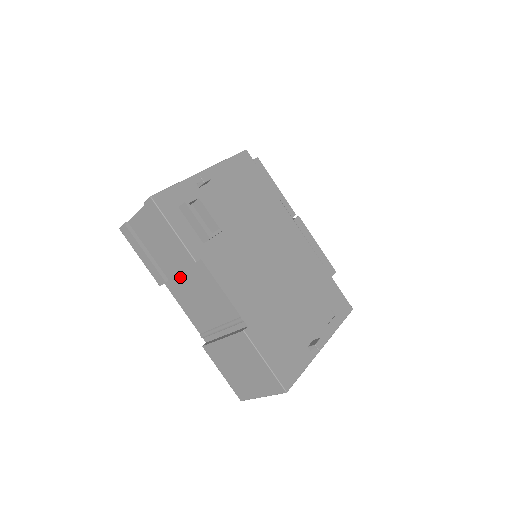
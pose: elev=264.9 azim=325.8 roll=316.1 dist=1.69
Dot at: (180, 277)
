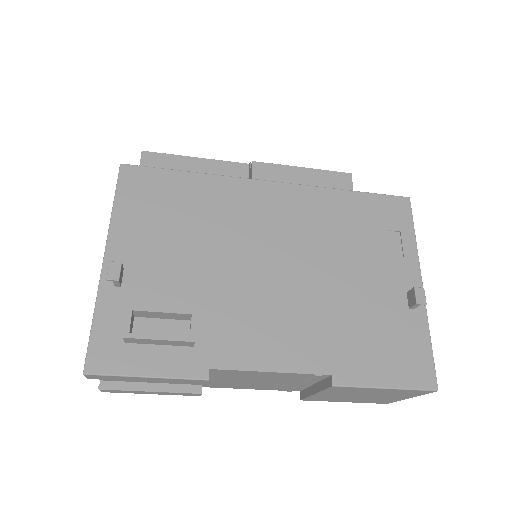
Dot at: (209, 381)
